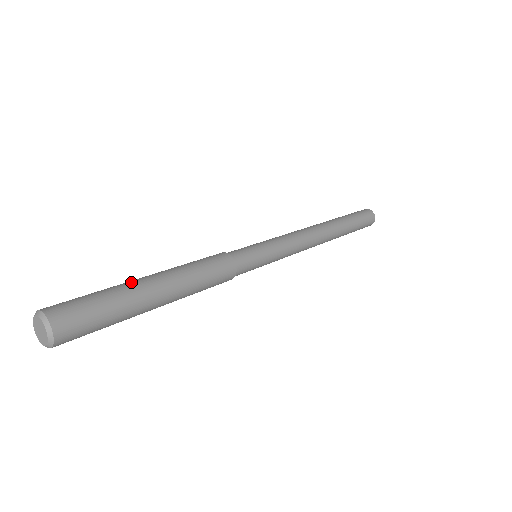
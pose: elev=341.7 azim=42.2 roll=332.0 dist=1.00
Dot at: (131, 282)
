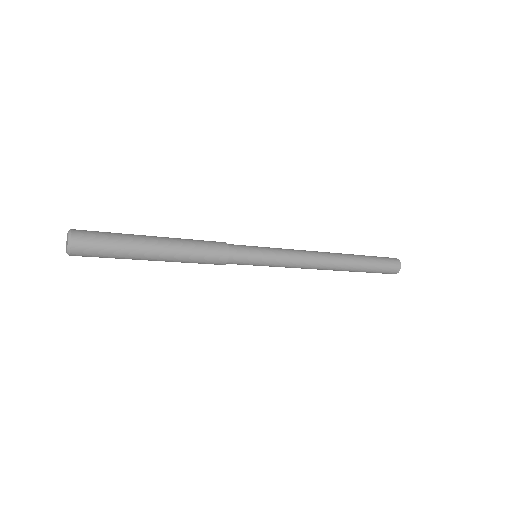
Dot at: (139, 235)
